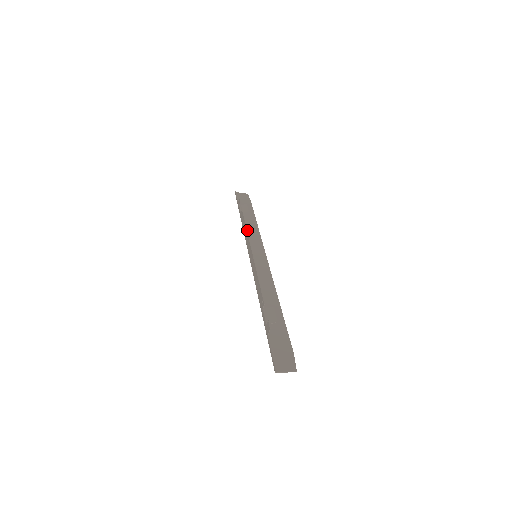
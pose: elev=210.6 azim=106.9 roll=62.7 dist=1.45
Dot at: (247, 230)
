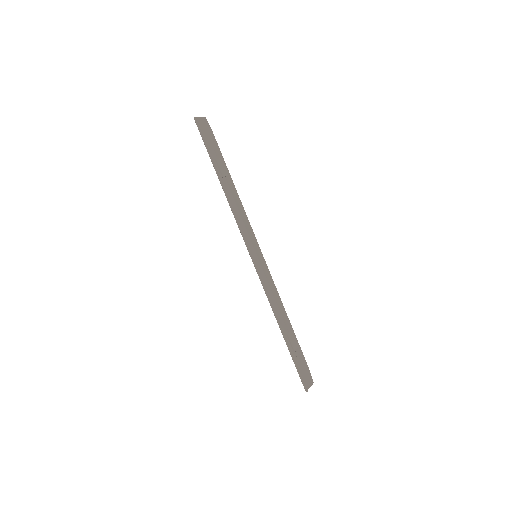
Dot at: (234, 209)
